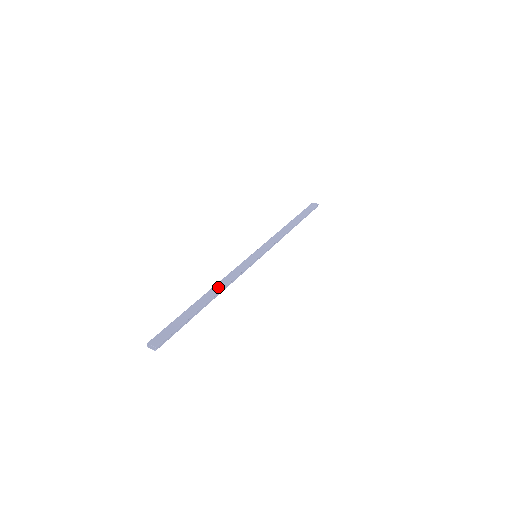
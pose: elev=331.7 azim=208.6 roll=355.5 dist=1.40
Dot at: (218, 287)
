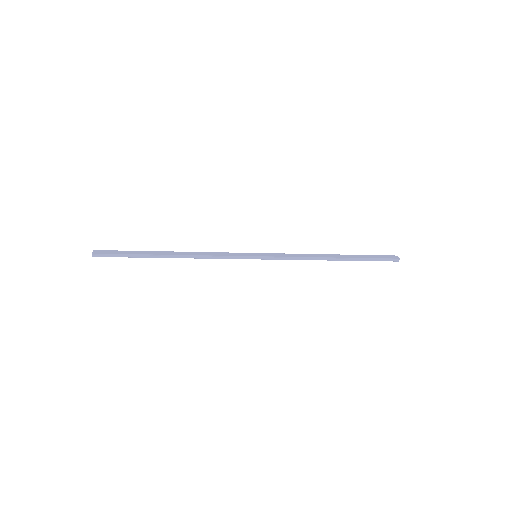
Dot at: (187, 253)
